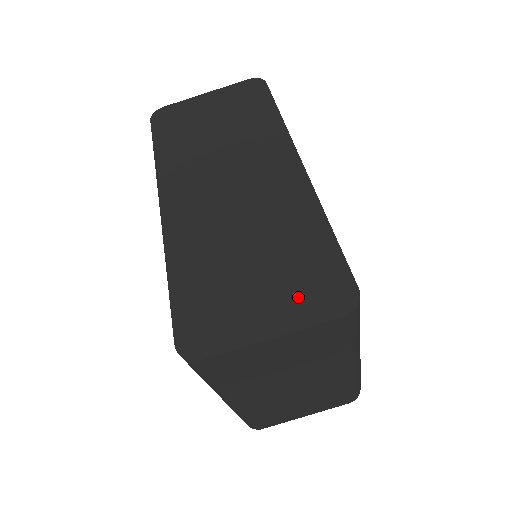
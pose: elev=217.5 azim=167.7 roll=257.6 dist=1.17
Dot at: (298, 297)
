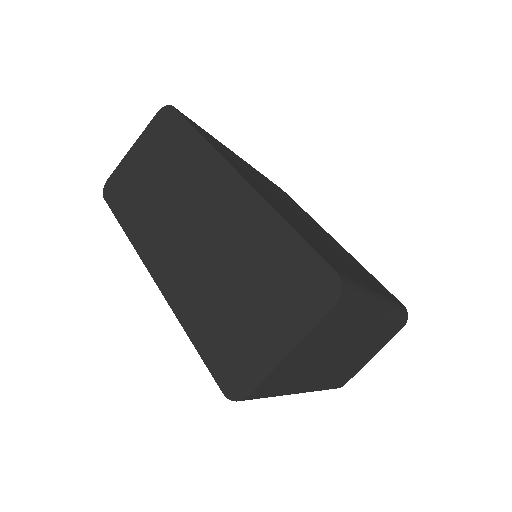
Dot at: (293, 305)
